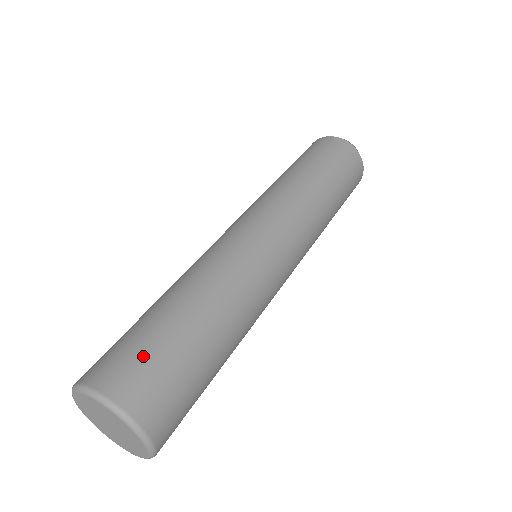
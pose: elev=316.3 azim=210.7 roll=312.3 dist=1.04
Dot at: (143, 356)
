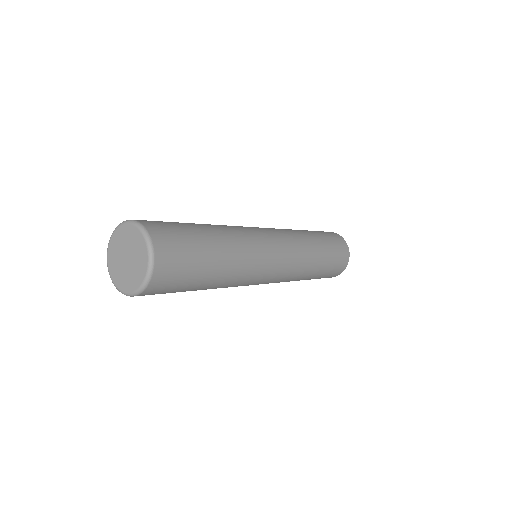
Dot at: (165, 222)
